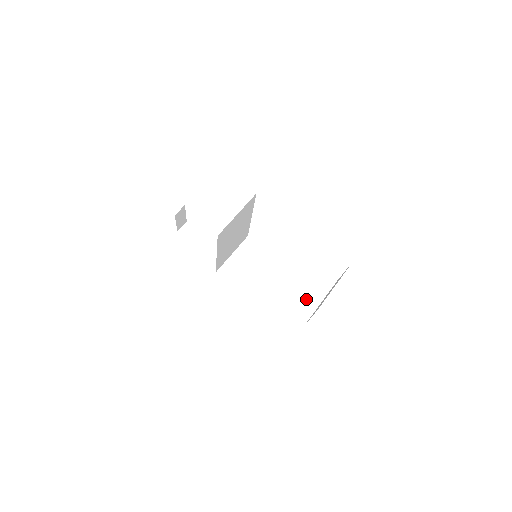
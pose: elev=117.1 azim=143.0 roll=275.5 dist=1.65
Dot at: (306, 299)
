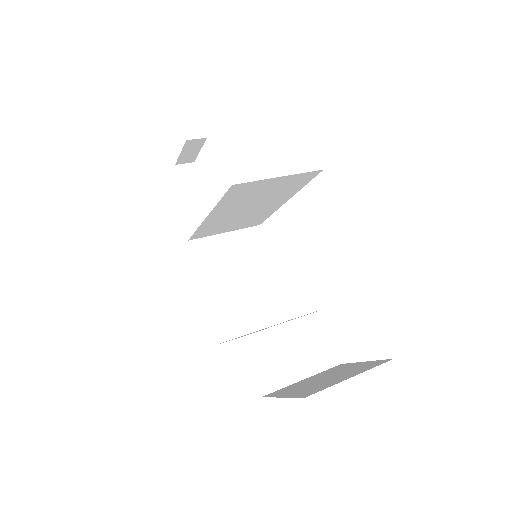
Dot at: (286, 361)
